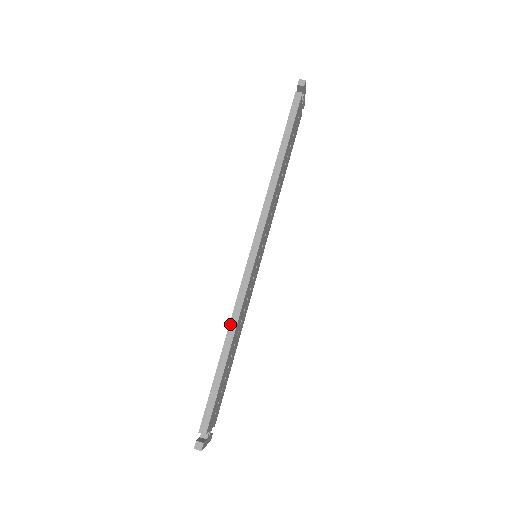
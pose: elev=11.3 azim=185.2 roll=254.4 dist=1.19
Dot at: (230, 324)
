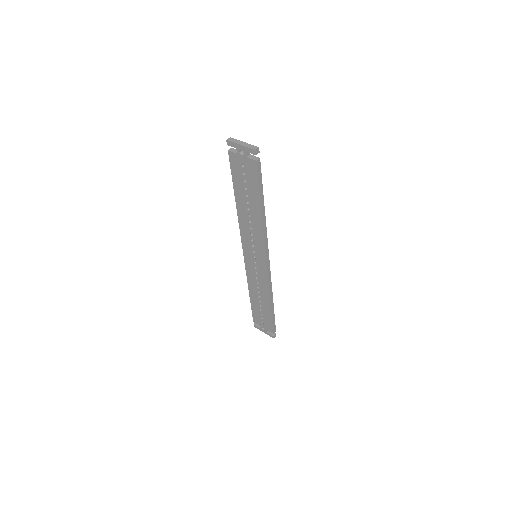
Dot at: (270, 296)
